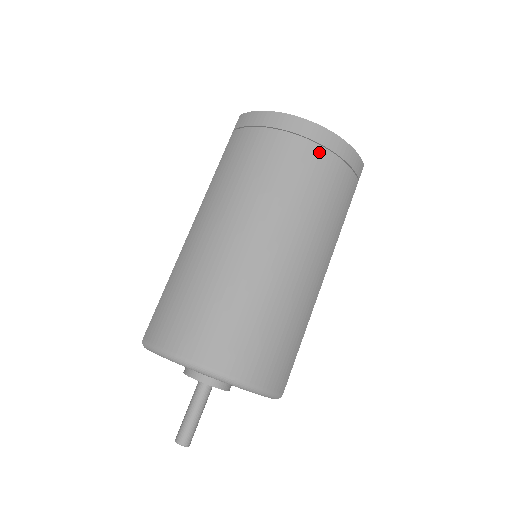
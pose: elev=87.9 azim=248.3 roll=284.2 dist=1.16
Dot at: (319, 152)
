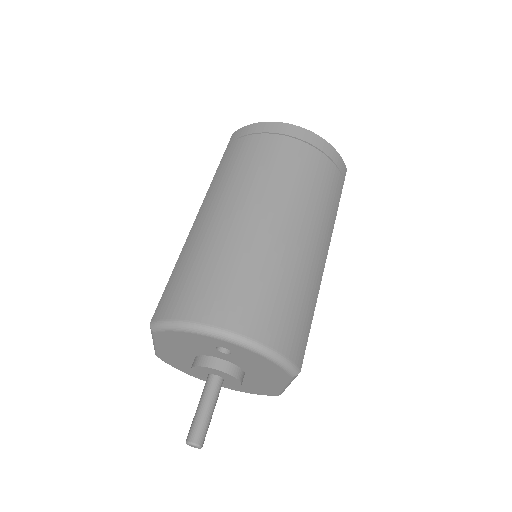
Dot at: (308, 149)
